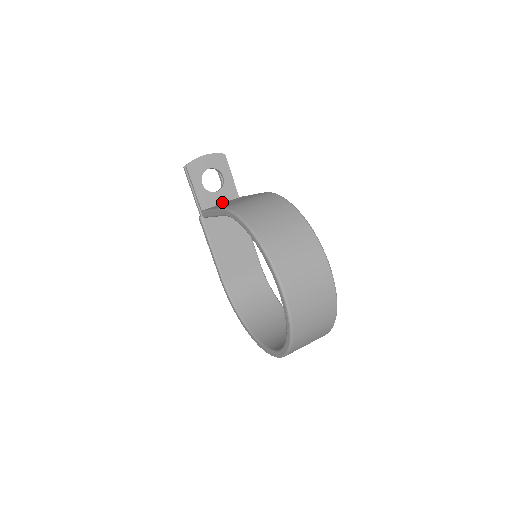
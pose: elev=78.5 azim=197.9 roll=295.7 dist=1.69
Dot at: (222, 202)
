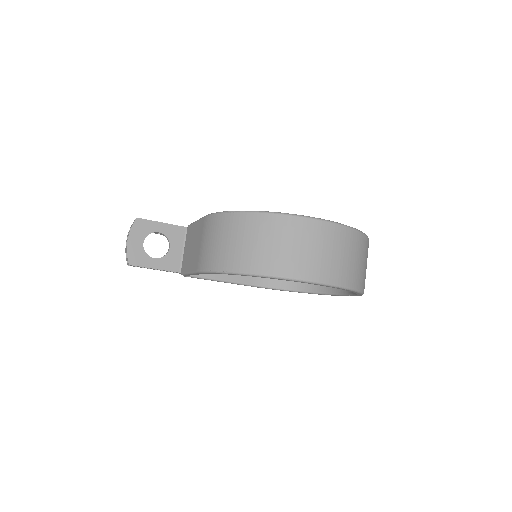
Dot at: (182, 248)
